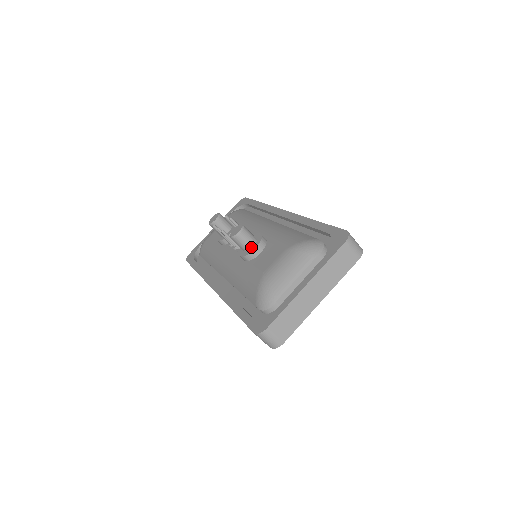
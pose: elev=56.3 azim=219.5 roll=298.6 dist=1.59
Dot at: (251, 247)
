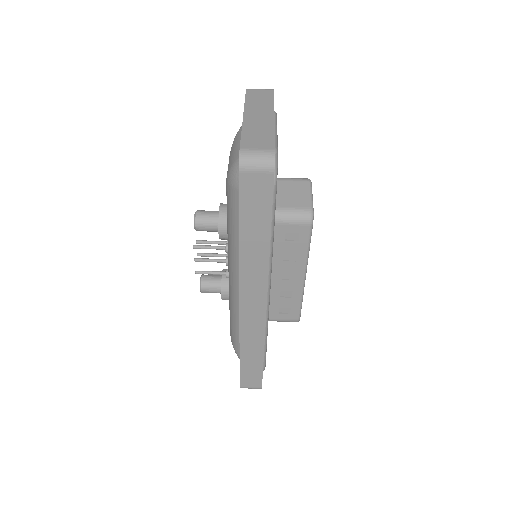
Dot at: (218, 215)
